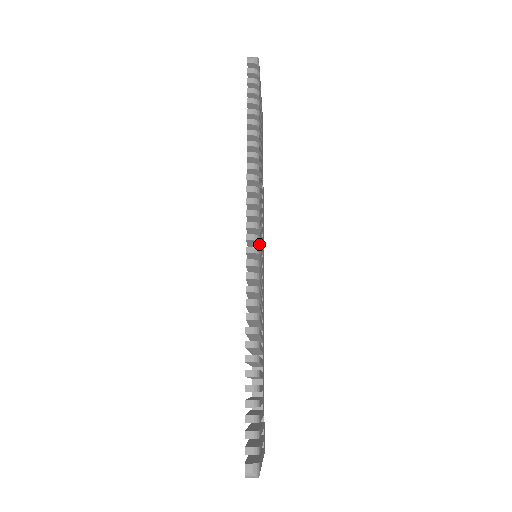
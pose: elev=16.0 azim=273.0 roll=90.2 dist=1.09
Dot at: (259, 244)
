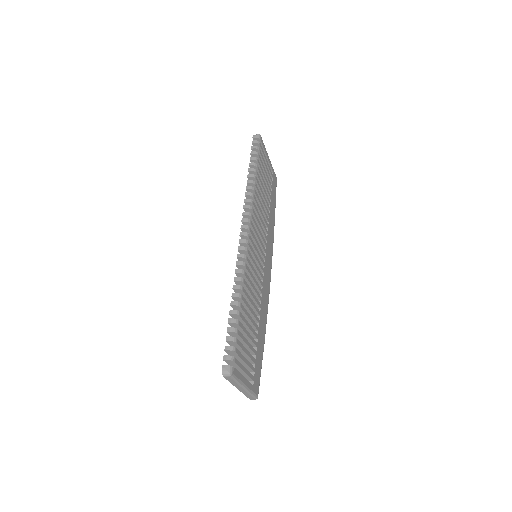
Dot at: (250, 240)
